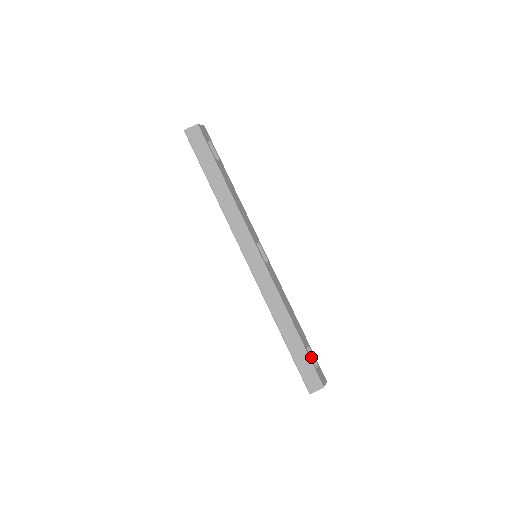
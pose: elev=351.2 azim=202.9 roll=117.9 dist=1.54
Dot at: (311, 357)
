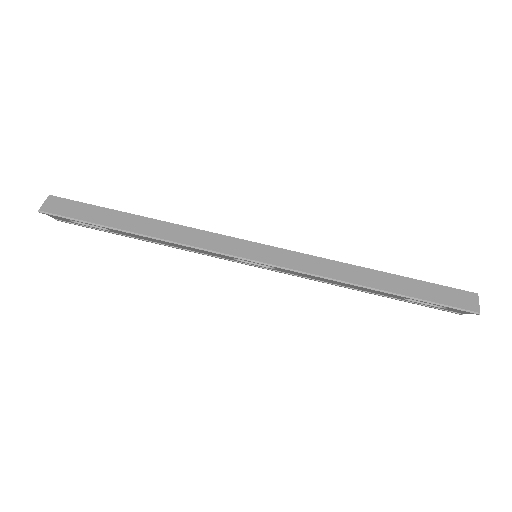
Dot at: occluded
